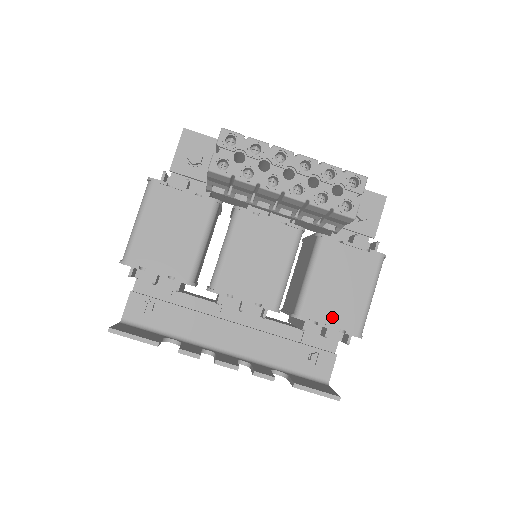
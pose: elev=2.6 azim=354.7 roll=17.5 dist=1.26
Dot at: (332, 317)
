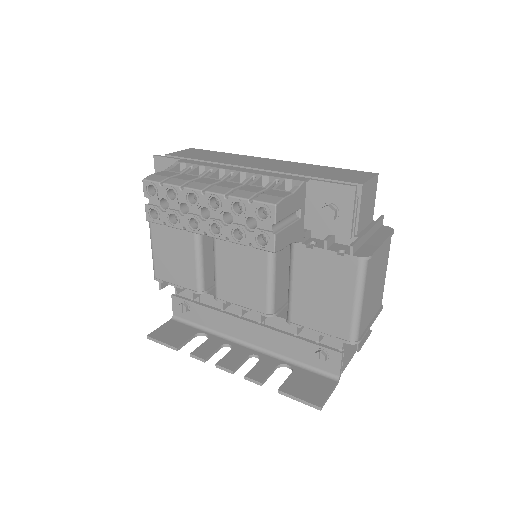
Dot at: (320, 323)
